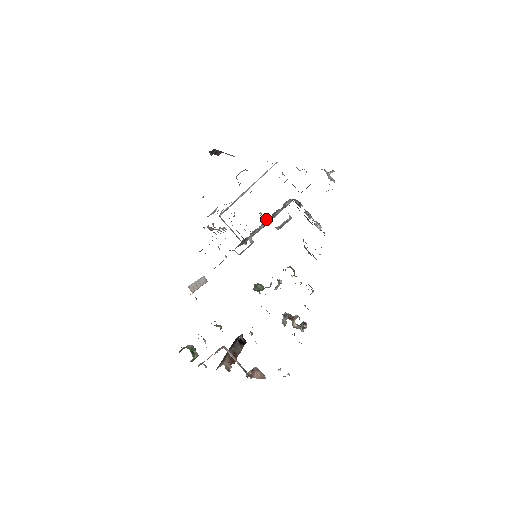
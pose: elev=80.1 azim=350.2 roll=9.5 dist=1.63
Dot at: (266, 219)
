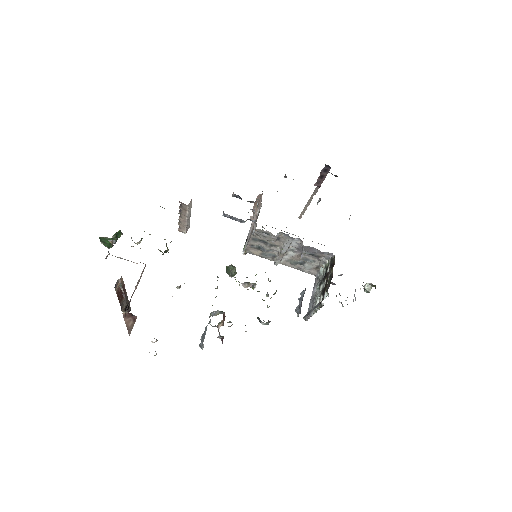
Dot at: occluded
